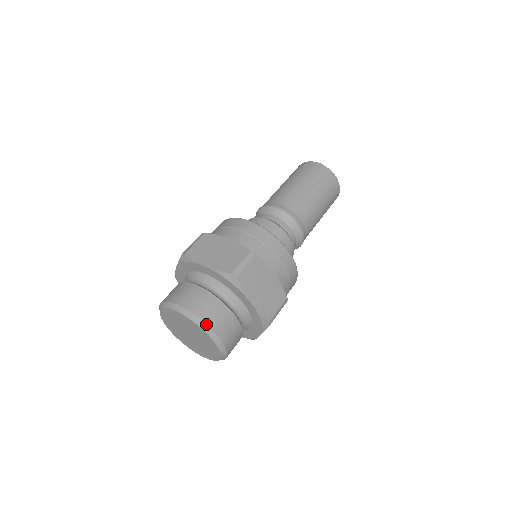
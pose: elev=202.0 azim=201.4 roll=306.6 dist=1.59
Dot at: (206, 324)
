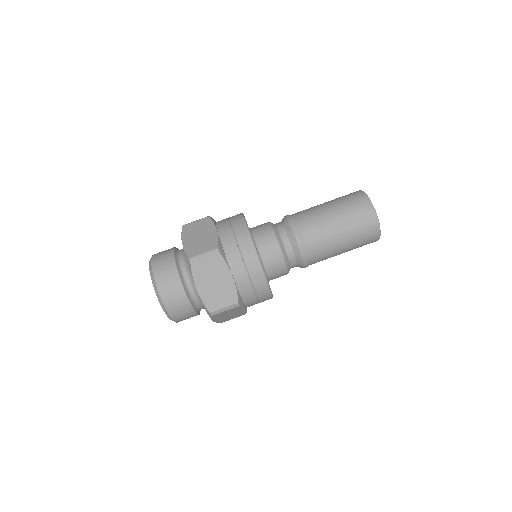
Dot at: (157, 287)
